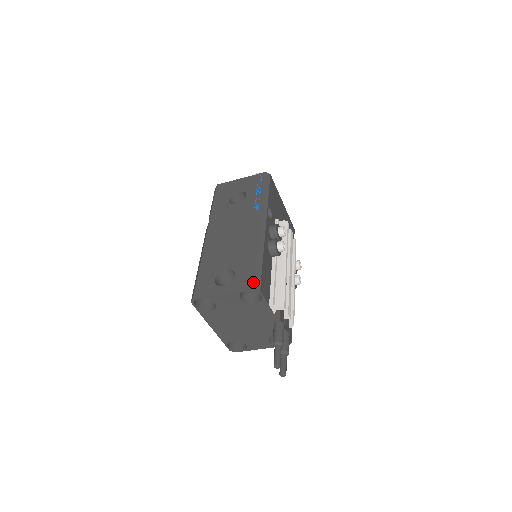
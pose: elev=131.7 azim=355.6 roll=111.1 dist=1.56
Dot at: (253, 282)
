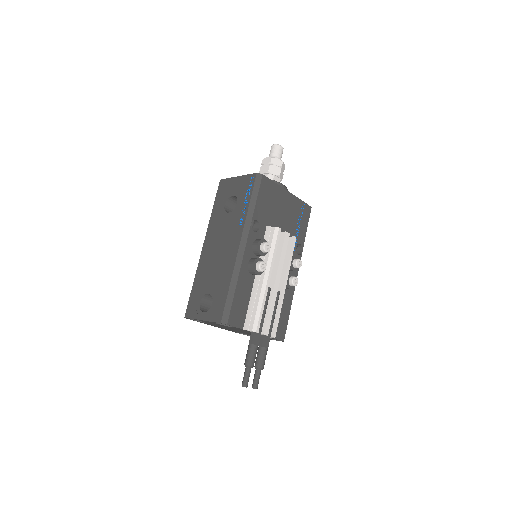
Dot at: (221, 316)
